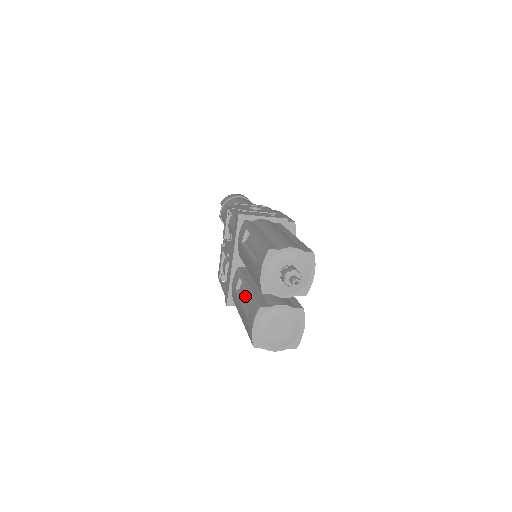
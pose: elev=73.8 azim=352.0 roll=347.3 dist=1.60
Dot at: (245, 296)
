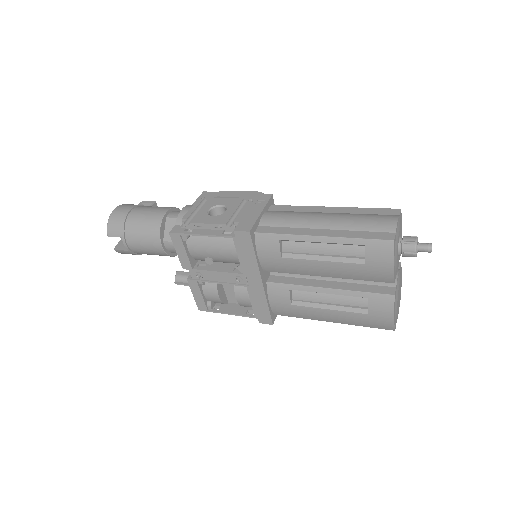
Dot at: (322, 300)
